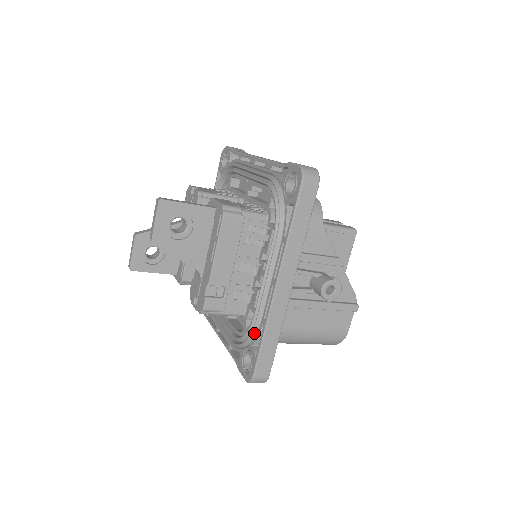
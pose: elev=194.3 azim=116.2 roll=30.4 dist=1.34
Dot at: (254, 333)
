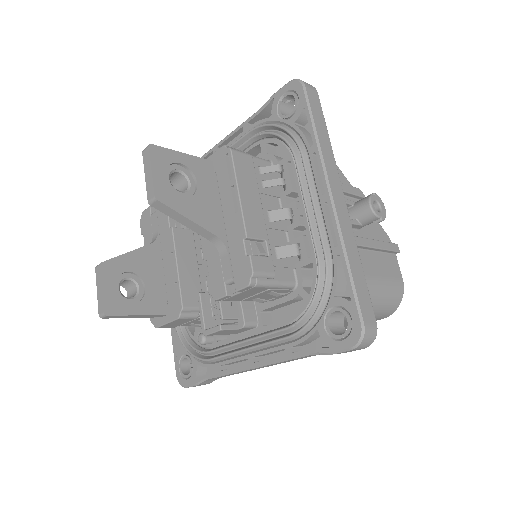
Dot at: (329, 277)
